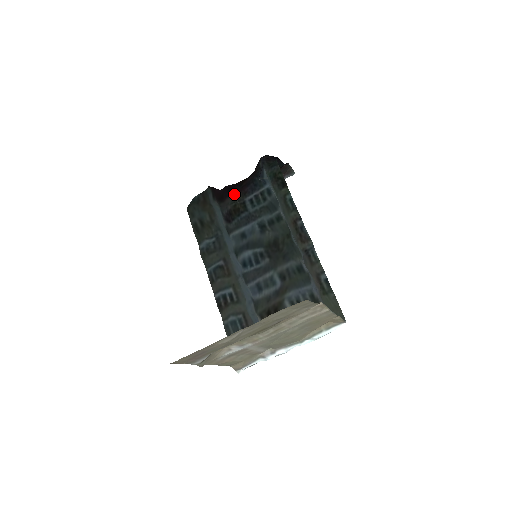
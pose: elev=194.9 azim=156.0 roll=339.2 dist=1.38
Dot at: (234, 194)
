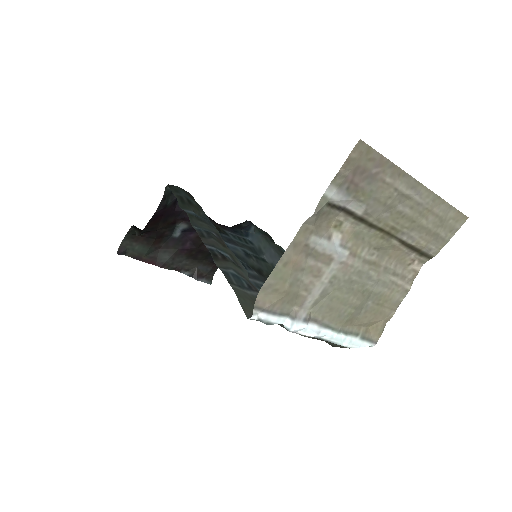
Dot at: (212, 221)
